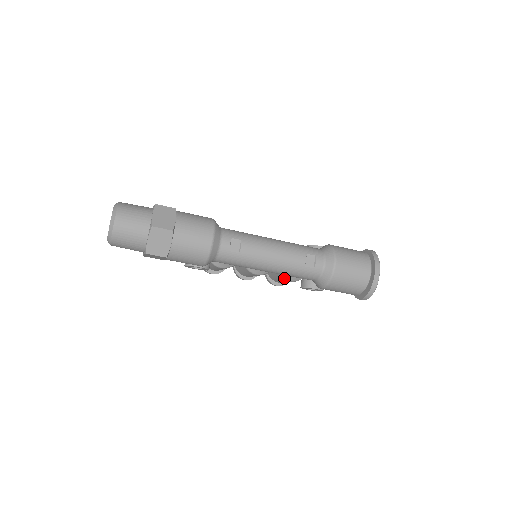
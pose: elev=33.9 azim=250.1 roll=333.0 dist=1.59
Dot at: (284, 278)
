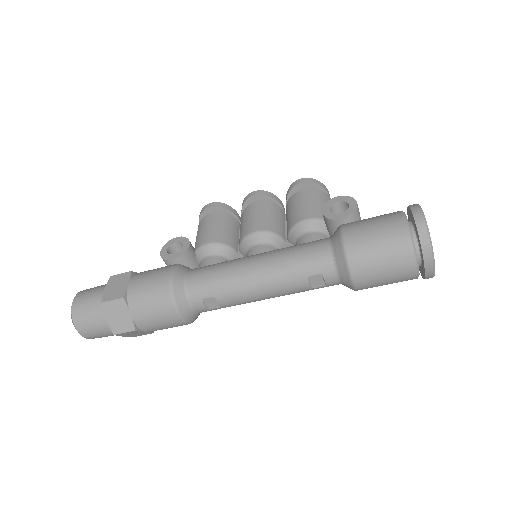
Dot at: occluded
